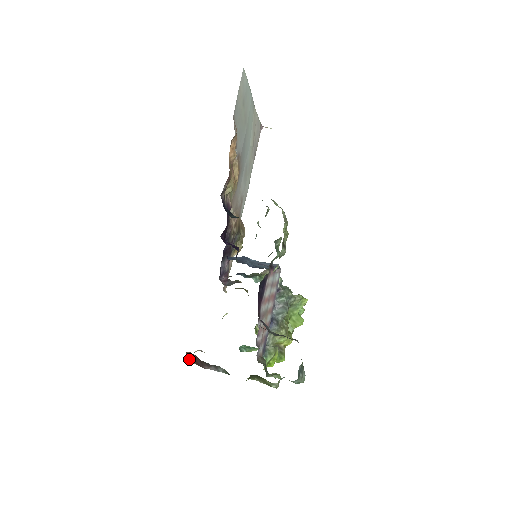
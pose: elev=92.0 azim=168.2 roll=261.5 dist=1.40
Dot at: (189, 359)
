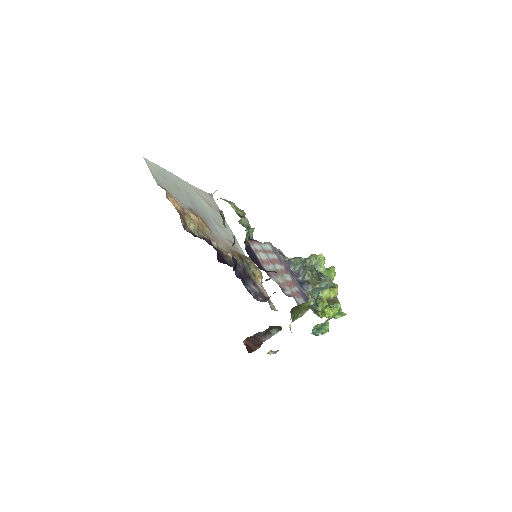
Dot at: (253, 349)
